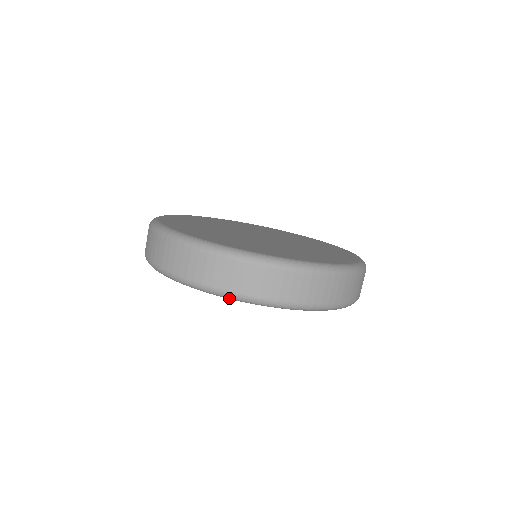
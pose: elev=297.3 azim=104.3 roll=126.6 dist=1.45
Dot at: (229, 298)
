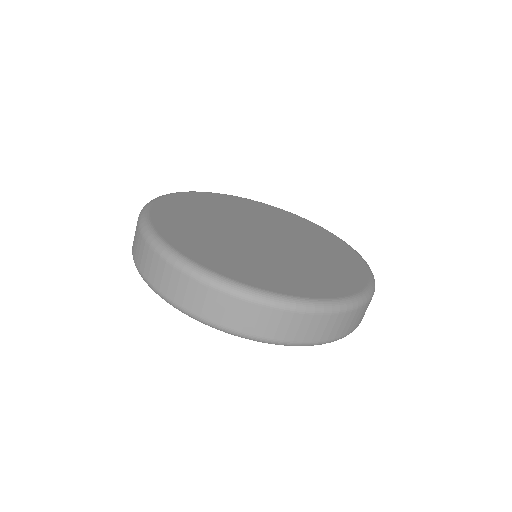
Dot at: (249, 339)
